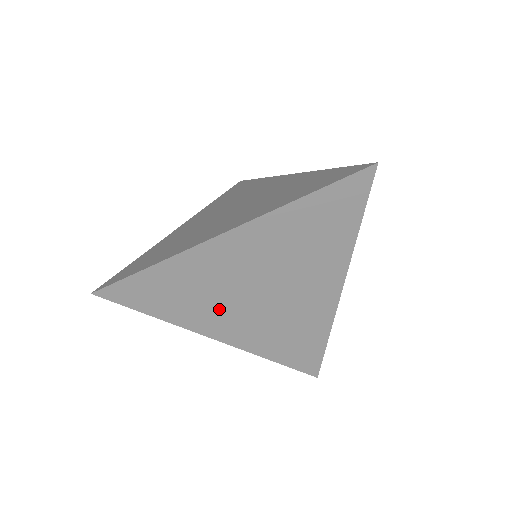
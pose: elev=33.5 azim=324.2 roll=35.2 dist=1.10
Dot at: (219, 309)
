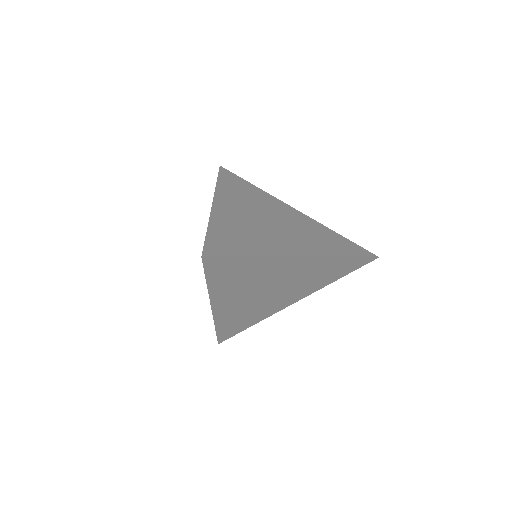
Dot at: (240, 293)
